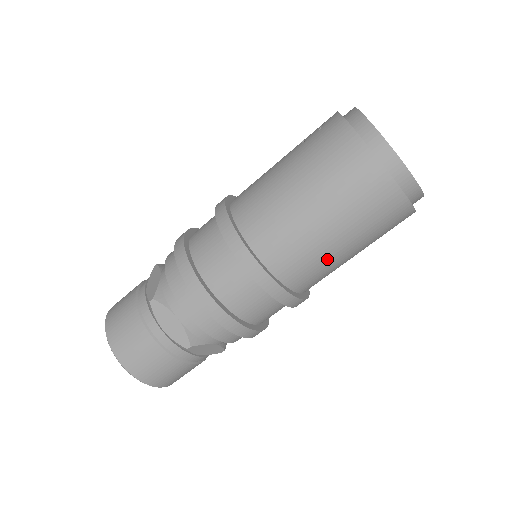
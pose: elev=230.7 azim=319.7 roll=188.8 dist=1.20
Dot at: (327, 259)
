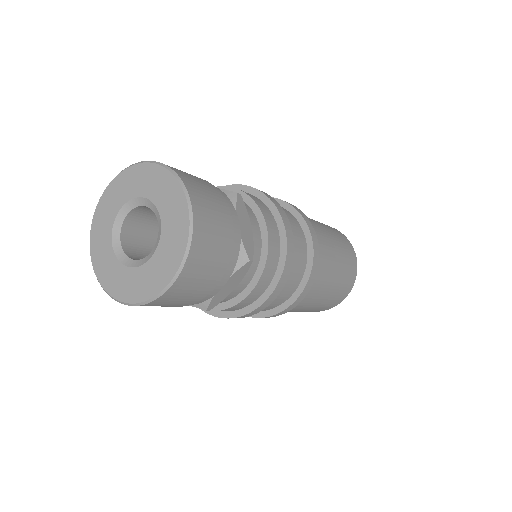
Dot at: (323, 287)
